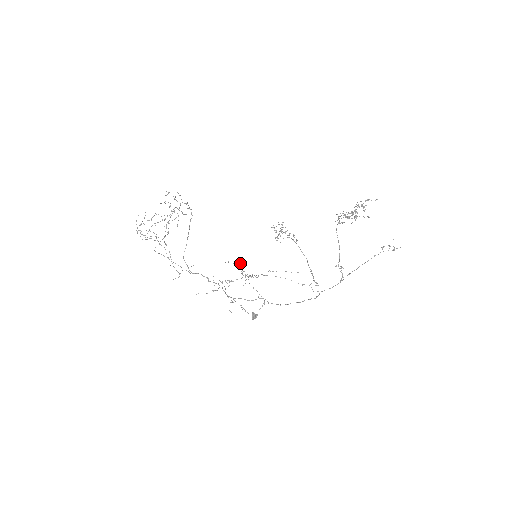
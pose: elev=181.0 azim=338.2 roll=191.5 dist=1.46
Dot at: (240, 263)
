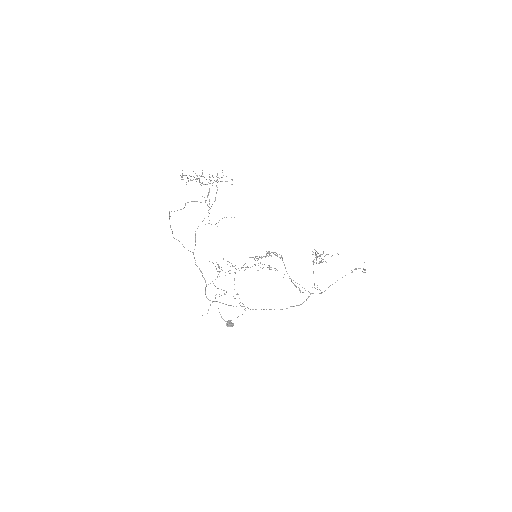
Dot at: occluded
